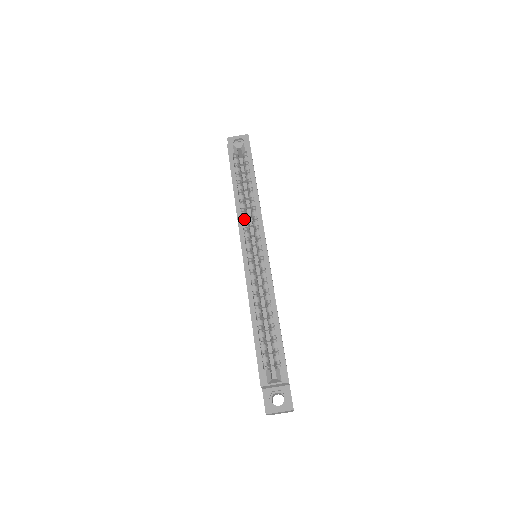
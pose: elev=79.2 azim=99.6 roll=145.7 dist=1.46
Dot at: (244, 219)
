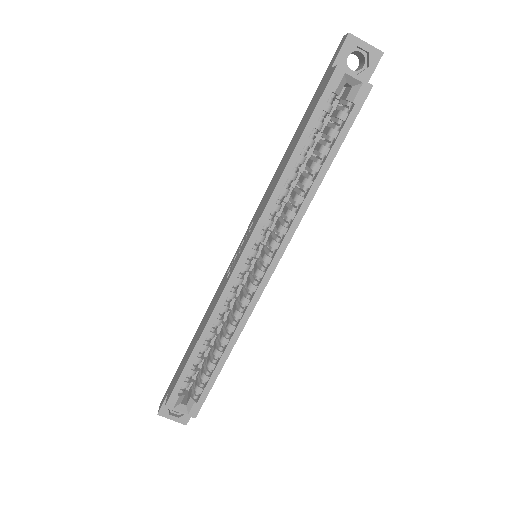
Dot at: (273, 212)
